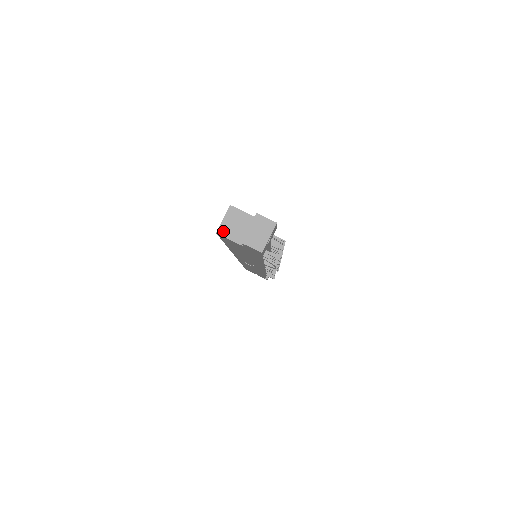
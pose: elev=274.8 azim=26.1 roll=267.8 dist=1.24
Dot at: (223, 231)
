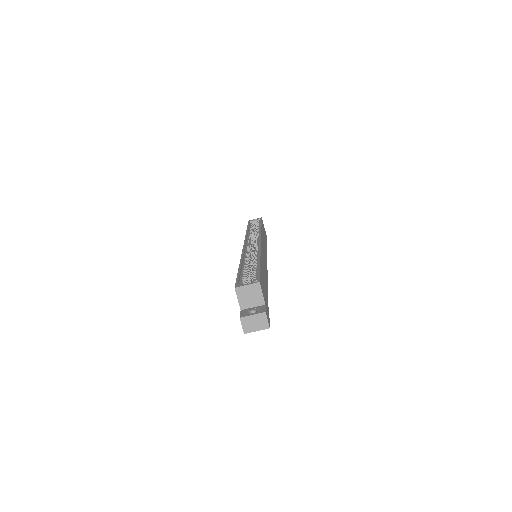
Dot at: (239, 291)
